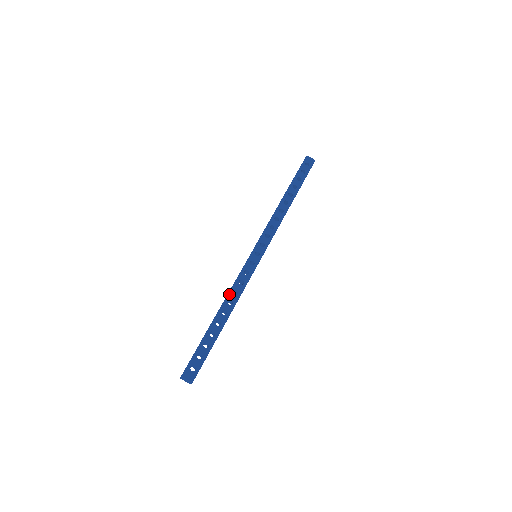
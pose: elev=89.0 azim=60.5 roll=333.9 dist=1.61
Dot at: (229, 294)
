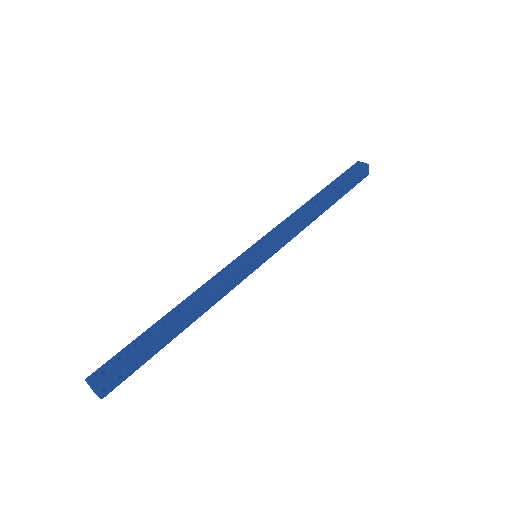
Dot at: (198, 290)
